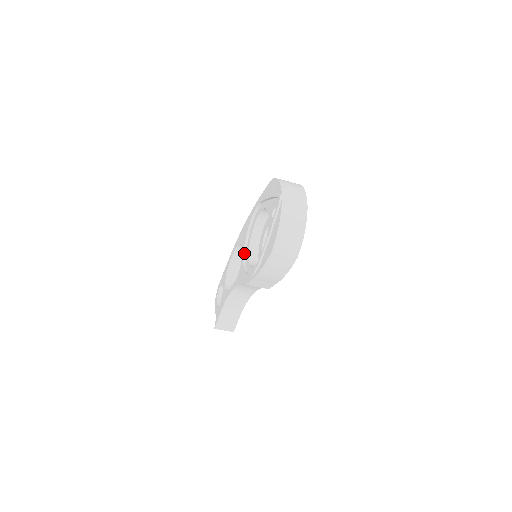
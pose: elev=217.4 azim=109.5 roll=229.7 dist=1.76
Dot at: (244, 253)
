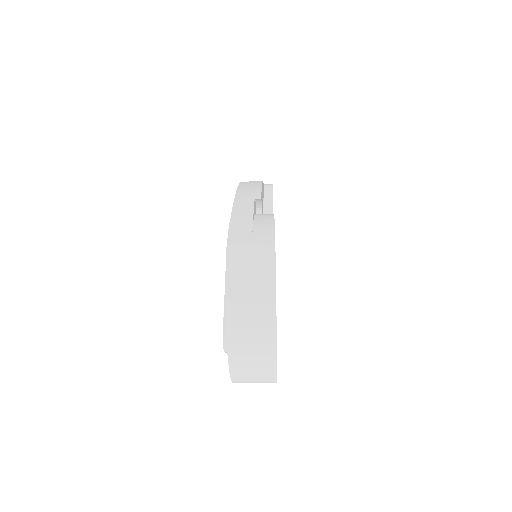
Dot at: occluded
